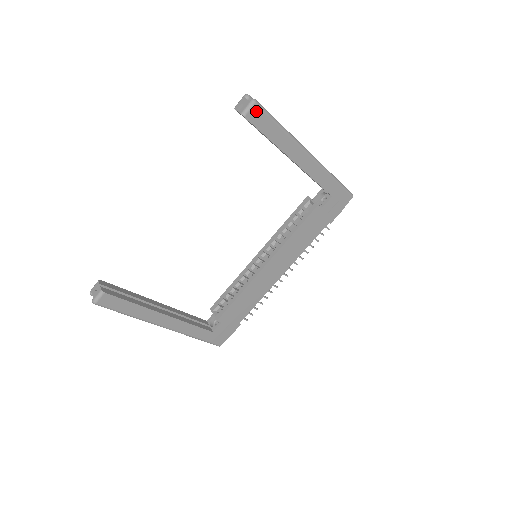
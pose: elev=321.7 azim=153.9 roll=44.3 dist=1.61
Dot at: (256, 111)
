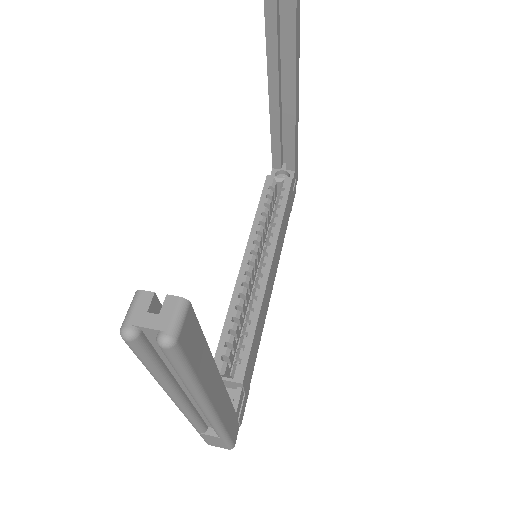
Dot at: out of frame
